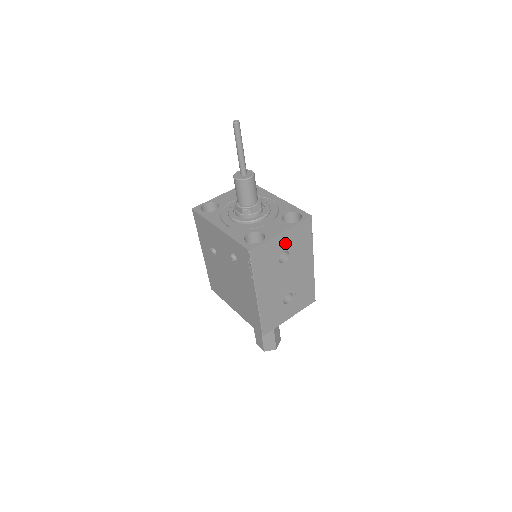
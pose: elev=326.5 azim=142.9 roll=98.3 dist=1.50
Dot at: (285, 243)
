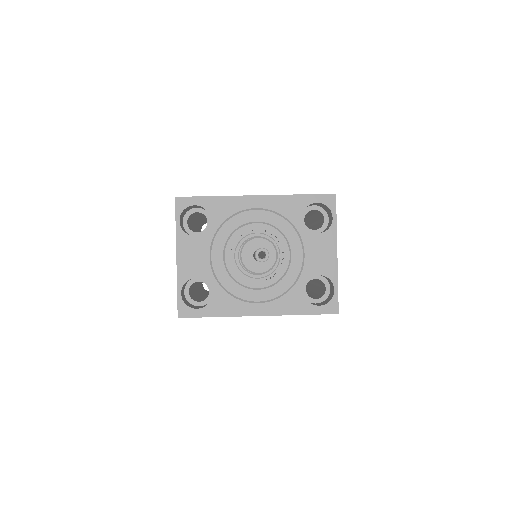
Dot at: occluded
